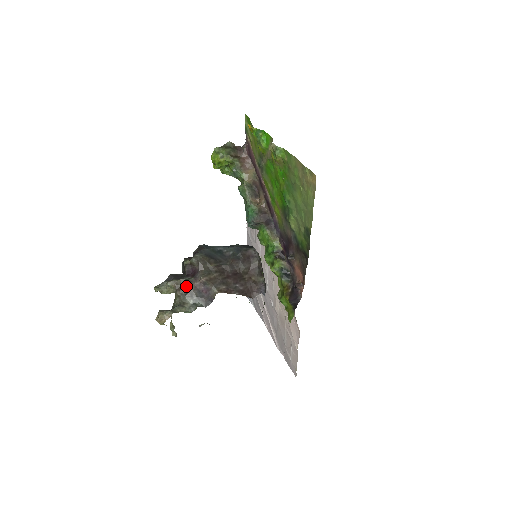
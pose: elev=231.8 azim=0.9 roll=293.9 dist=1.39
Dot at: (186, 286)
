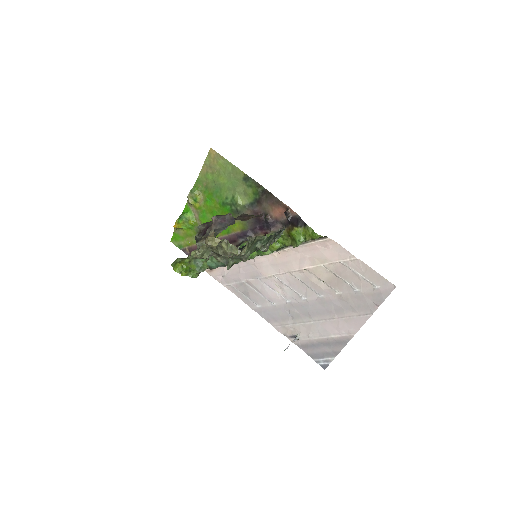
Dot at: occluded
